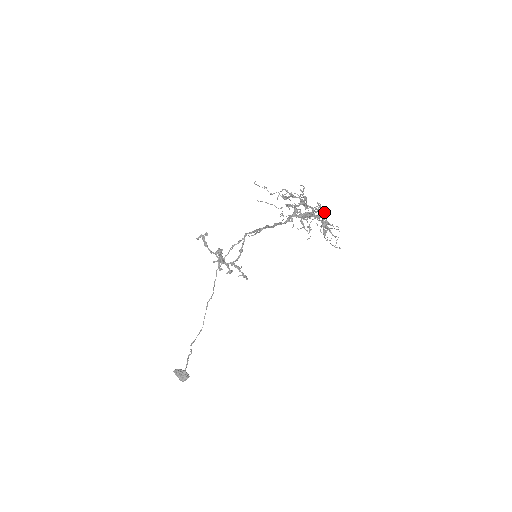
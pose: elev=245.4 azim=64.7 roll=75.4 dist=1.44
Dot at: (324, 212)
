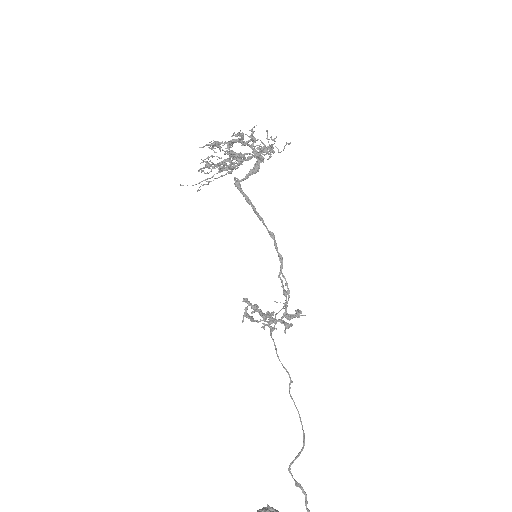
Dot at: (264, 146)
